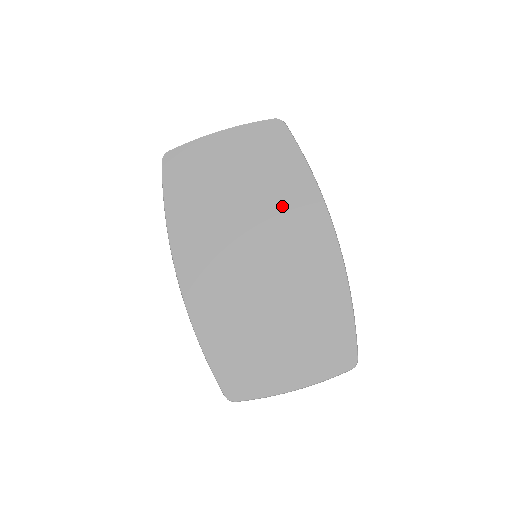
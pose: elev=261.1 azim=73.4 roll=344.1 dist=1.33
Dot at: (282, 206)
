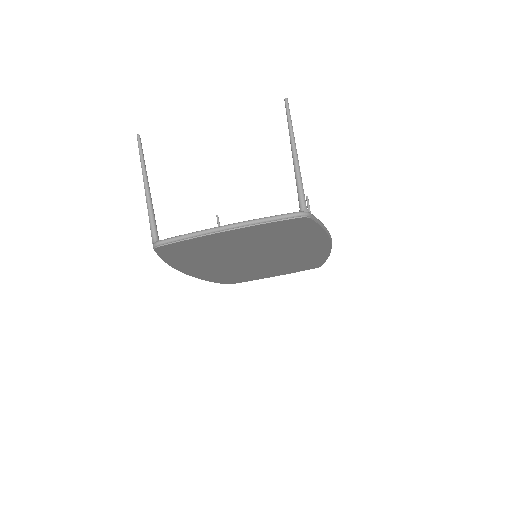
Dot at: (288, 246)
